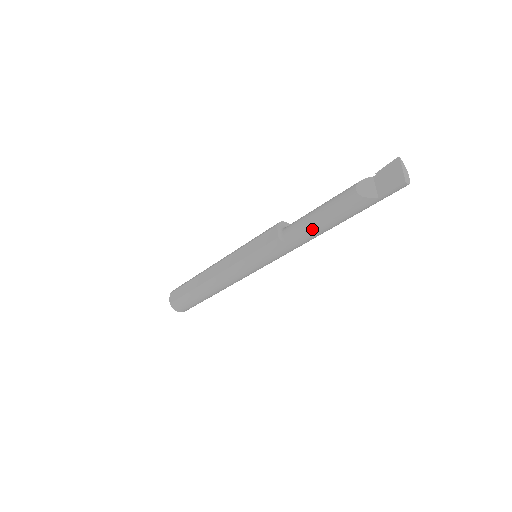
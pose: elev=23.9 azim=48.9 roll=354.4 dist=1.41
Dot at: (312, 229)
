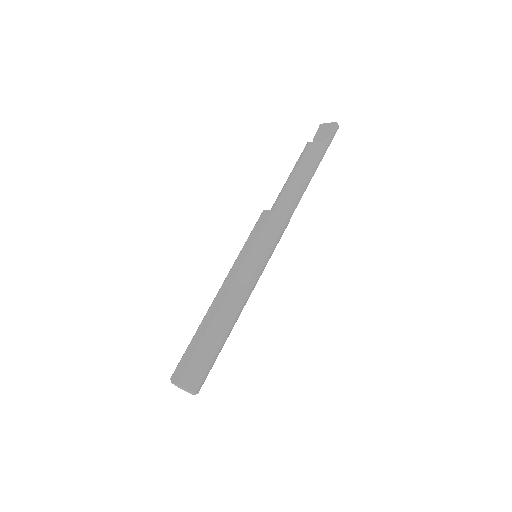
Dot at: (296, 186)
